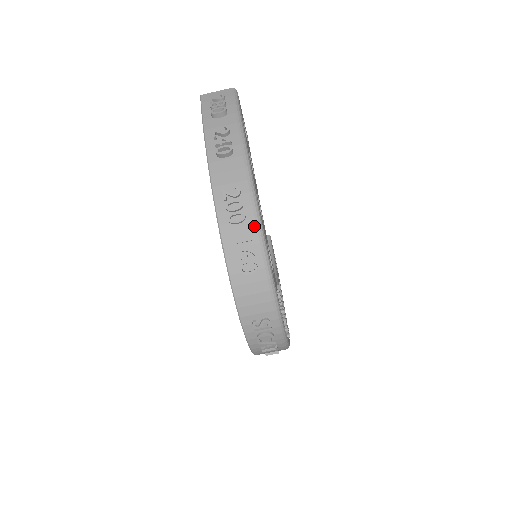
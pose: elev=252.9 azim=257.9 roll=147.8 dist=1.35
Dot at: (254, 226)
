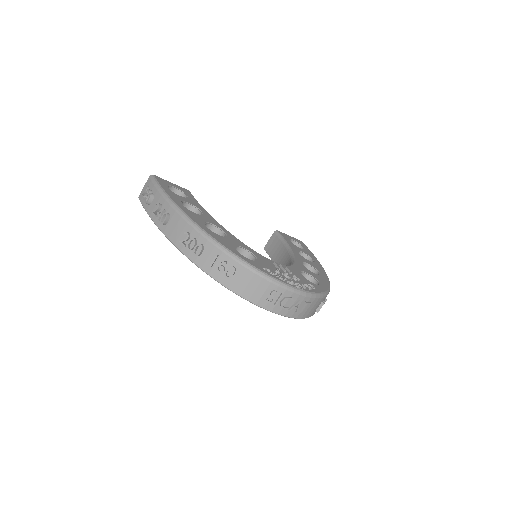
Dot at: (211, 245)
